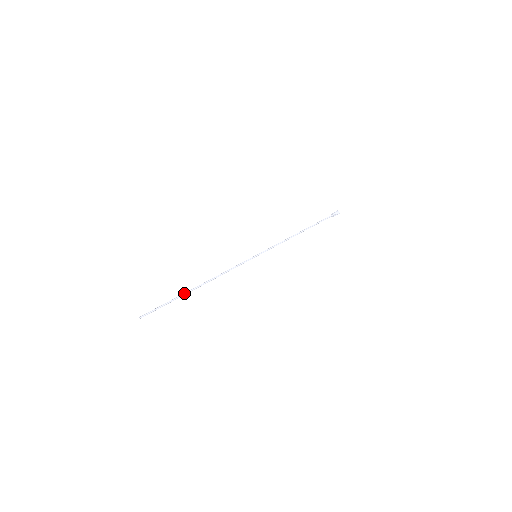
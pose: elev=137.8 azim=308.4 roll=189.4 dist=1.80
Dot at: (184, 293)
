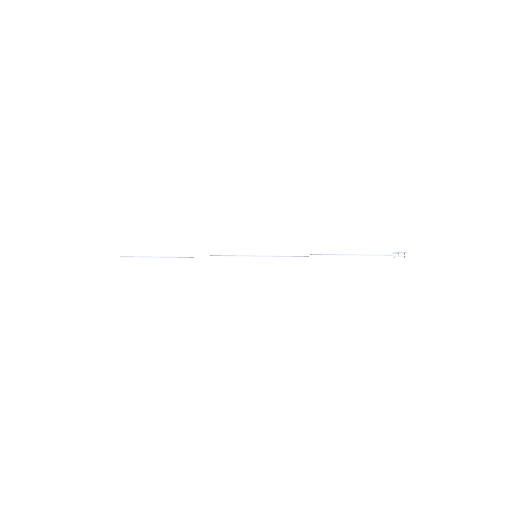
Dot at: (165, 256)
